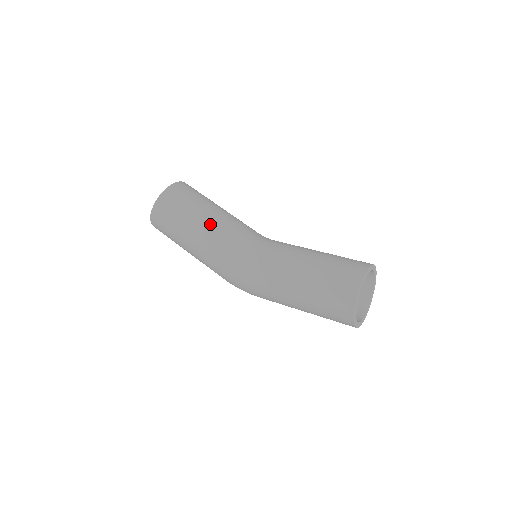
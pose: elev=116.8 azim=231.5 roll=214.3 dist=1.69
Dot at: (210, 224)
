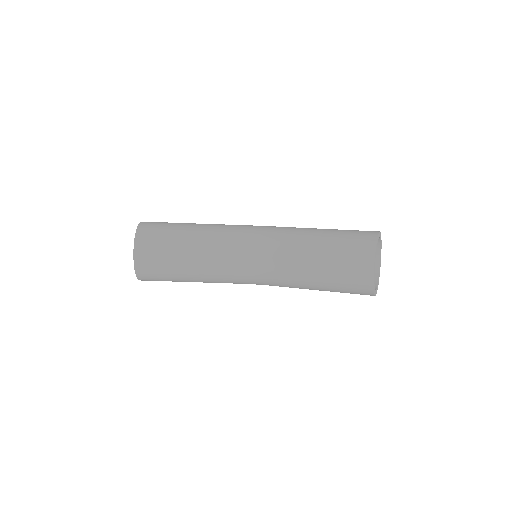
Dot at: (202, 275)
